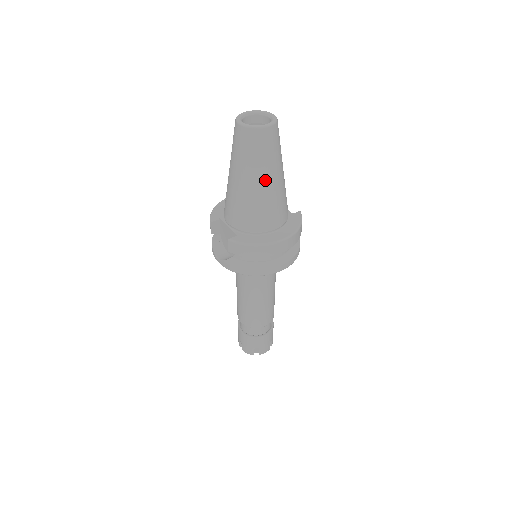
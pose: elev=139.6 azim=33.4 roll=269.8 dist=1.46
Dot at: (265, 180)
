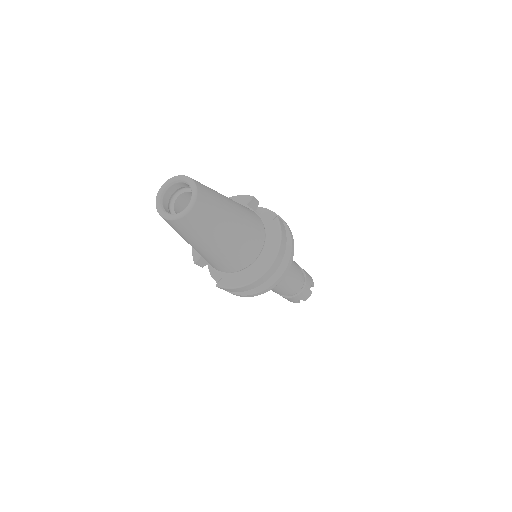
Dot at: (218, 242)
